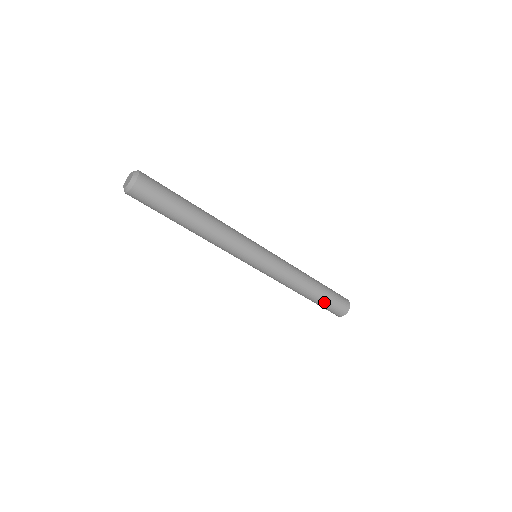
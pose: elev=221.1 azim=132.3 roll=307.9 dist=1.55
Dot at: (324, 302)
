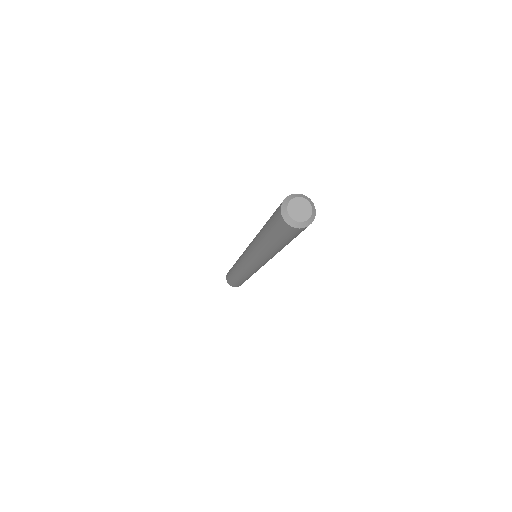
Dot at: (242, 282)
